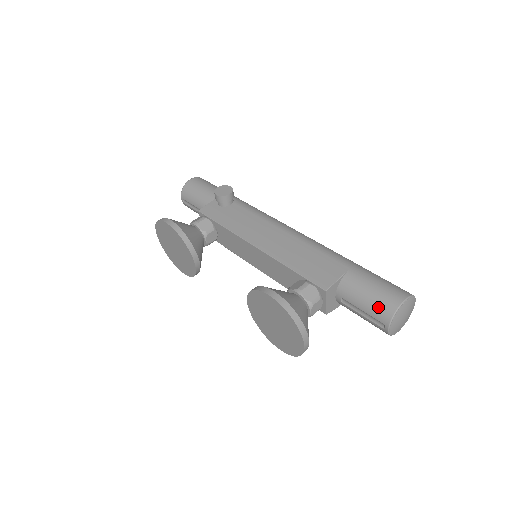
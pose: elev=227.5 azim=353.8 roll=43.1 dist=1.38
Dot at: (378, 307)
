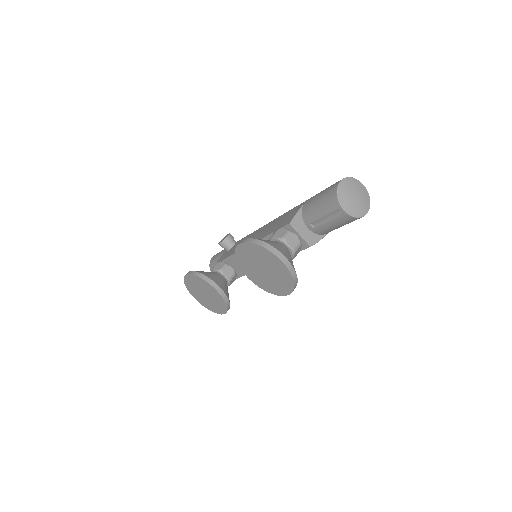
Dot at: (327, 202)
